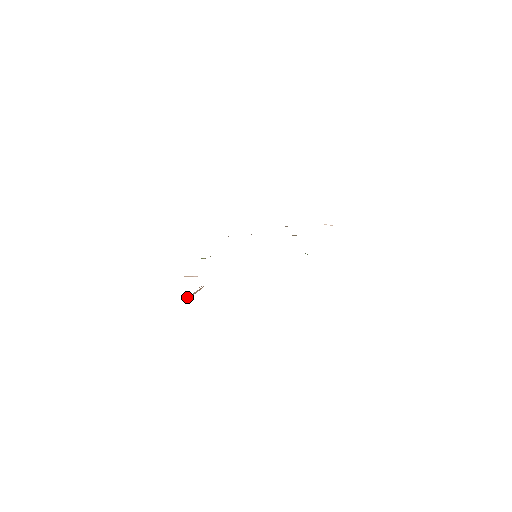
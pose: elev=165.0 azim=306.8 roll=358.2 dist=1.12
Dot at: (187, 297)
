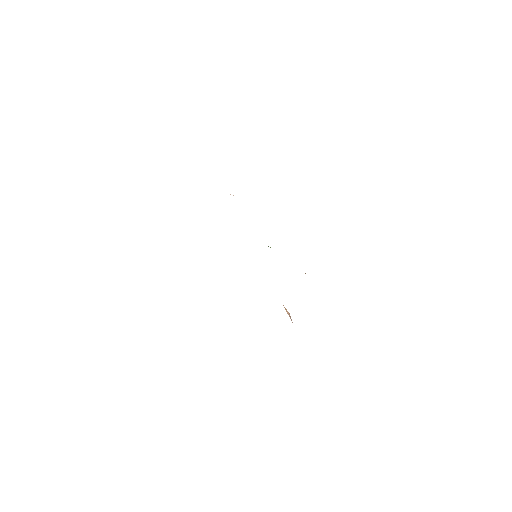
Dot at: (291, 320)
